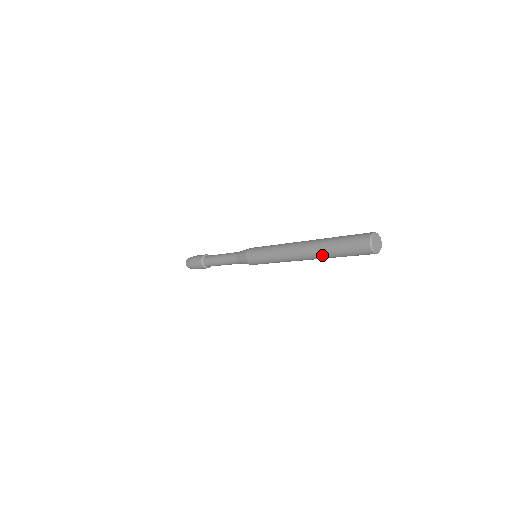
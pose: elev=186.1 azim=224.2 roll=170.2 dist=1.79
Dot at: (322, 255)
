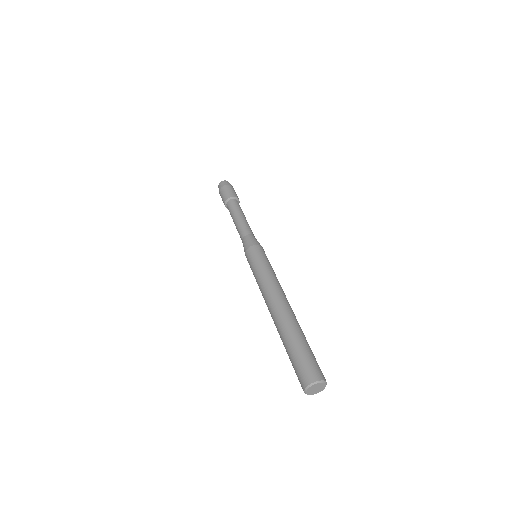
Dot at: occluded
